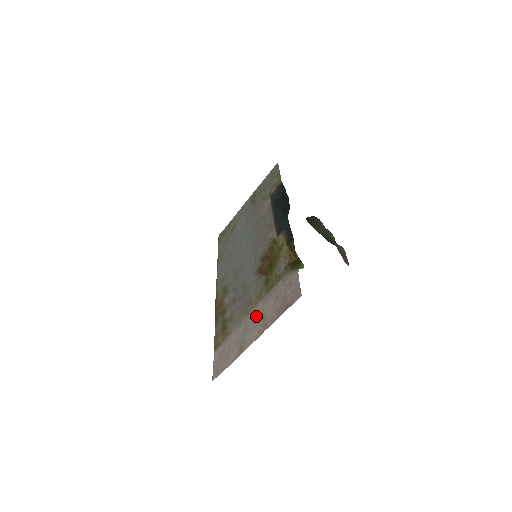
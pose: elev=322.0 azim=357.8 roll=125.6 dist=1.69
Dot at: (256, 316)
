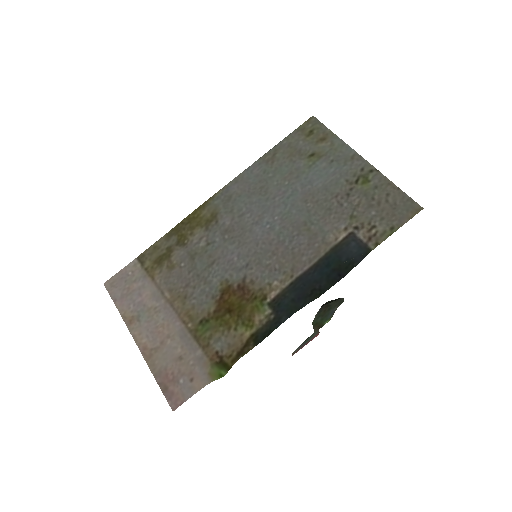
Dot at: (164, 327)
